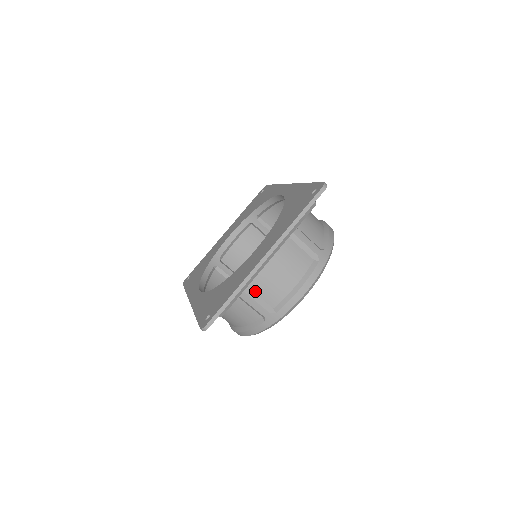
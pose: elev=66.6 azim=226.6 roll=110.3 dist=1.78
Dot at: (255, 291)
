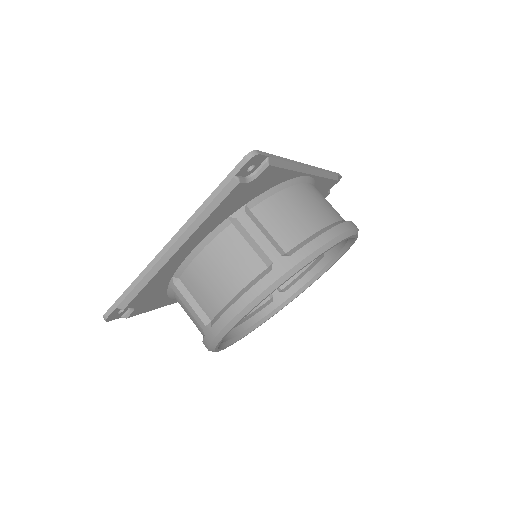
Dot at: (191, 292)
